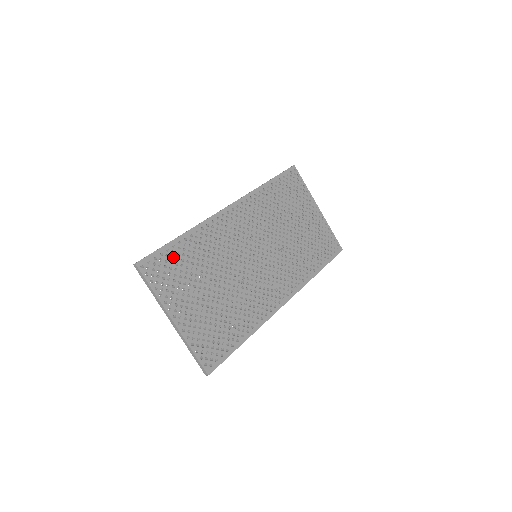
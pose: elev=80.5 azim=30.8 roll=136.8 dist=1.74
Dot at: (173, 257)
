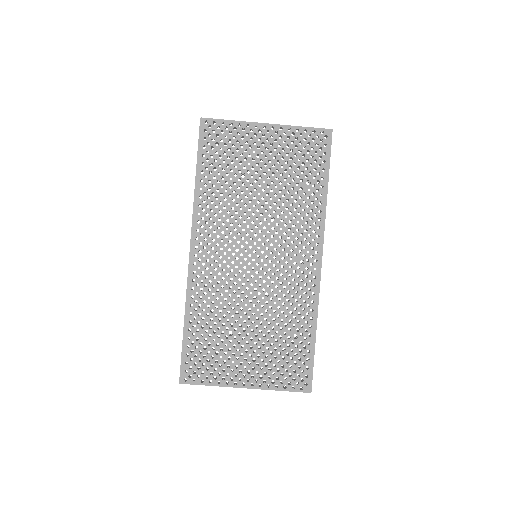
Dot at: occluded
